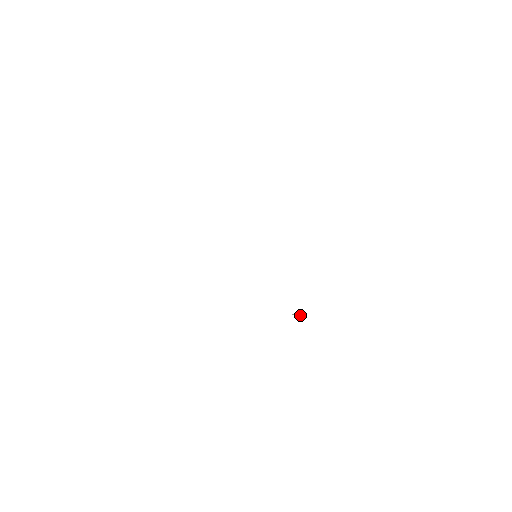
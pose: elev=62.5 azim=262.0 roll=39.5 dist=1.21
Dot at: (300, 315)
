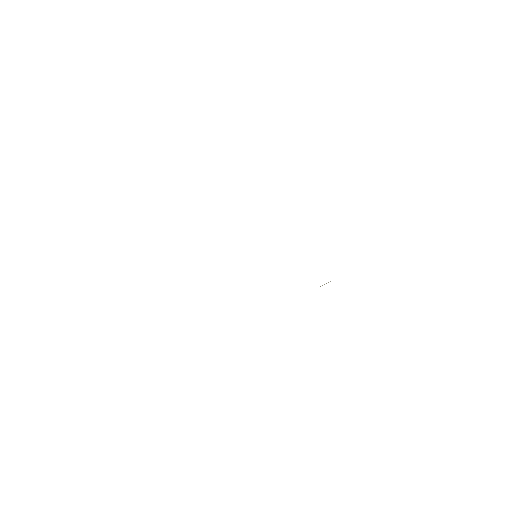
Dot at: occluded
